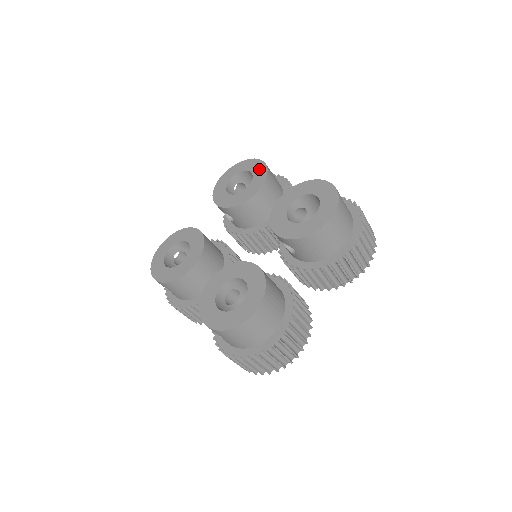
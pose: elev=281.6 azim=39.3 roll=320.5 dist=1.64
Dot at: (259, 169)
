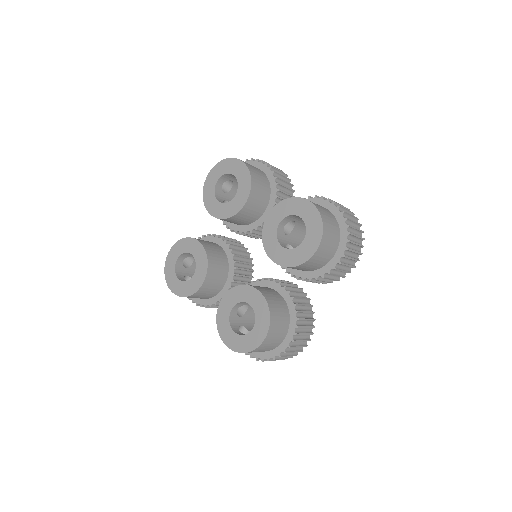
Dot at: (242, 174)
